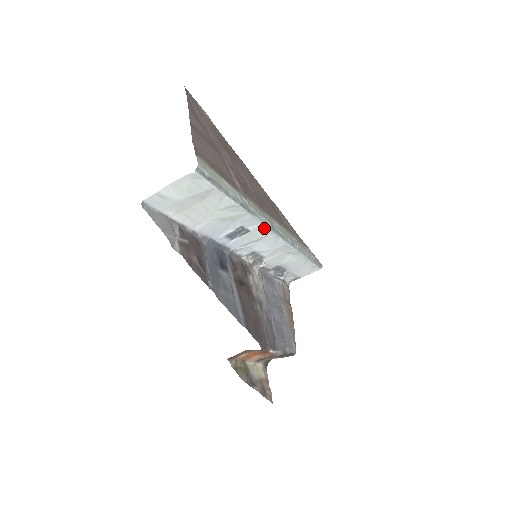
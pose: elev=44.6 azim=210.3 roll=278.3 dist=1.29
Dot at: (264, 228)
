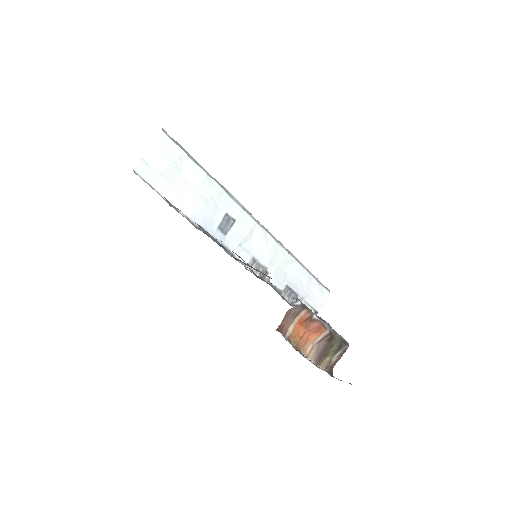
Dot at: (246, 216)
